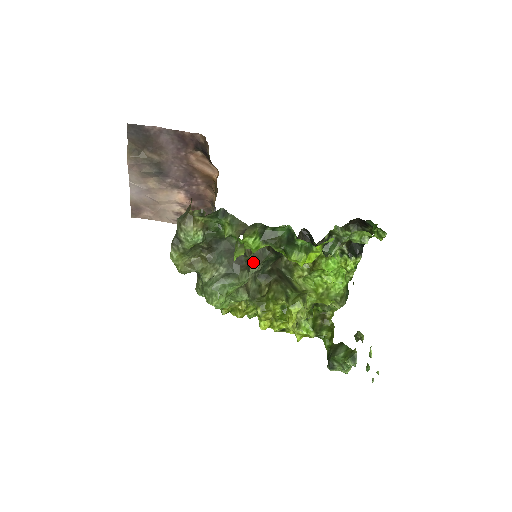
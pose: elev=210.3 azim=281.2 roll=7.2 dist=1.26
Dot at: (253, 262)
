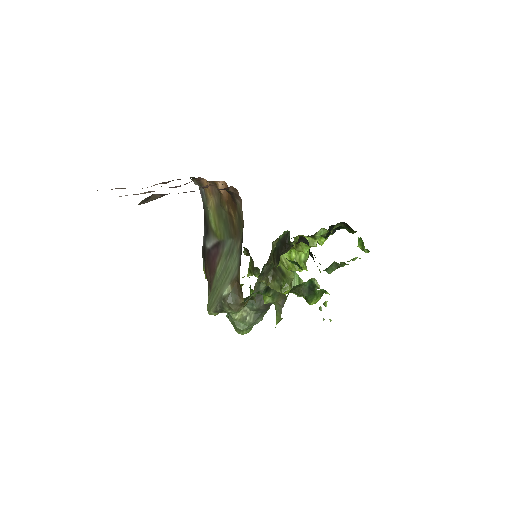
Dot at: (263, 278)
